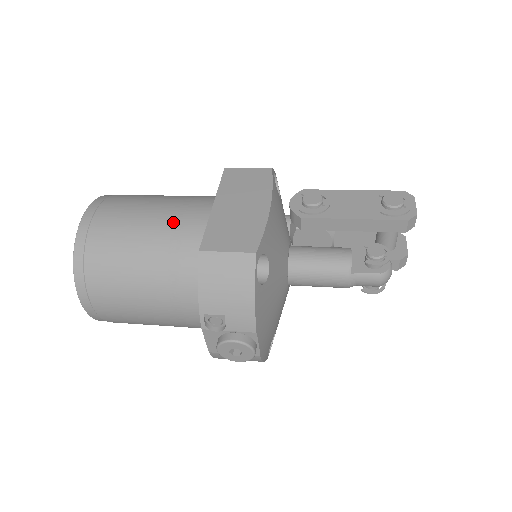
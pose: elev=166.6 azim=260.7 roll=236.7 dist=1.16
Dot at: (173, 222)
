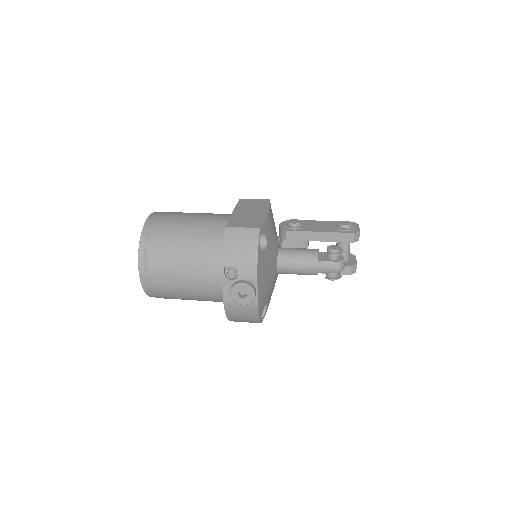
Dot at: (207, 220)
